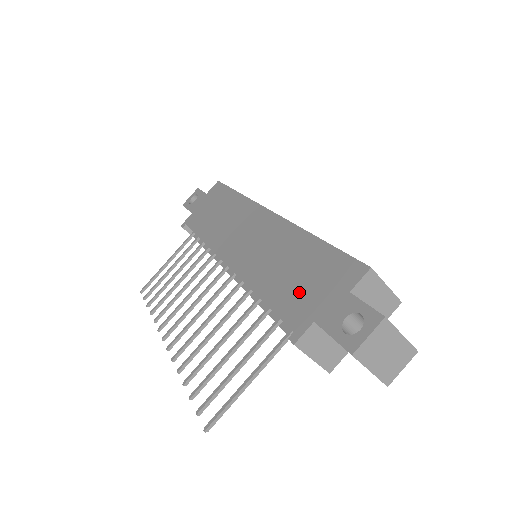
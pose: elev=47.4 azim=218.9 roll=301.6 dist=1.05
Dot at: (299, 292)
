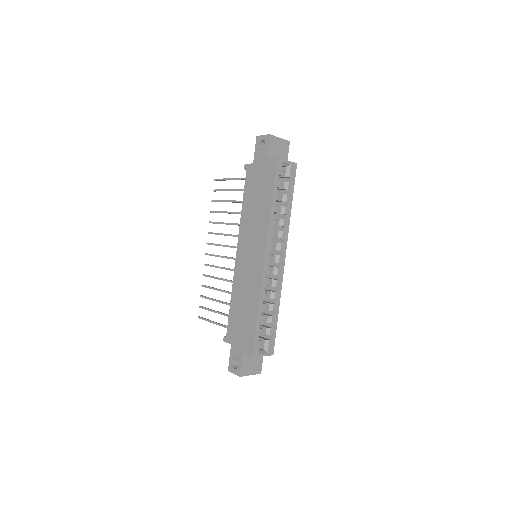
Dot at: (237, 326)
